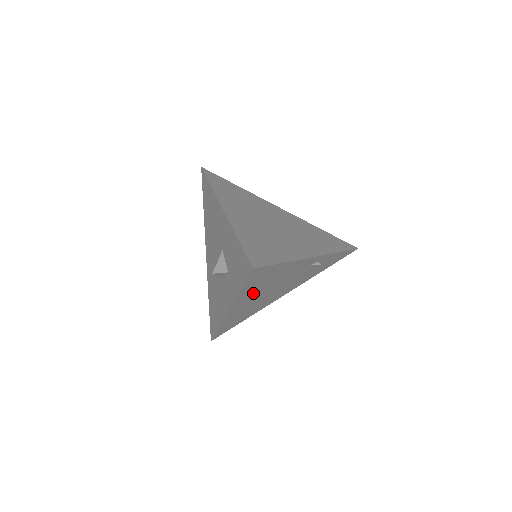
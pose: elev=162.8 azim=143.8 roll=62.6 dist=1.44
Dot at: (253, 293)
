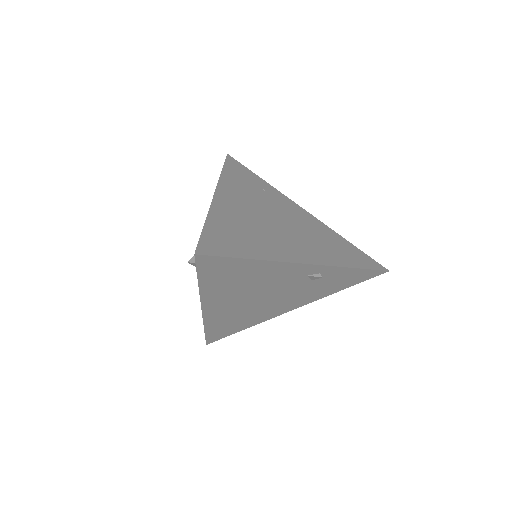
Dot at: (228, 293)
